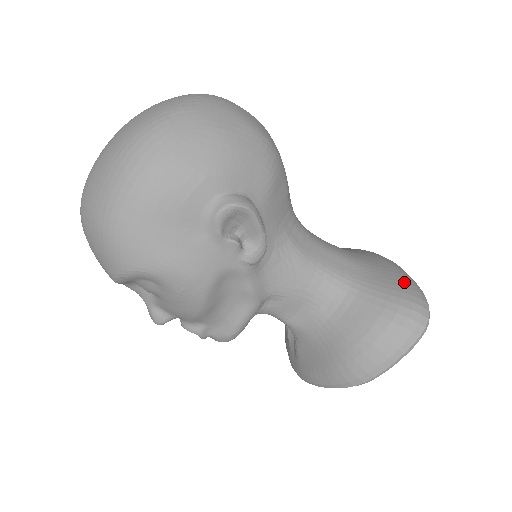
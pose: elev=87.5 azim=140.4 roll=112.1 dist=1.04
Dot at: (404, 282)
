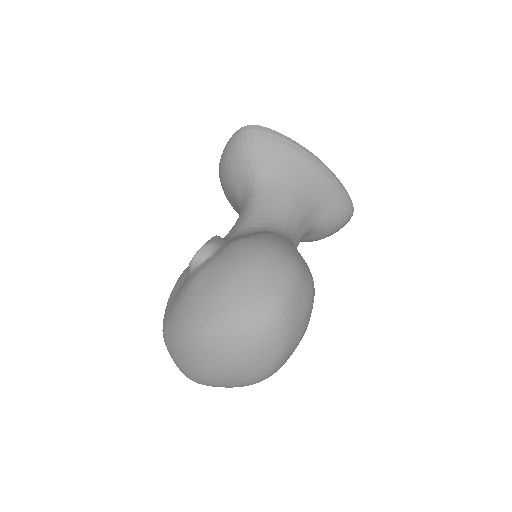
Dot at: (341, 201)
